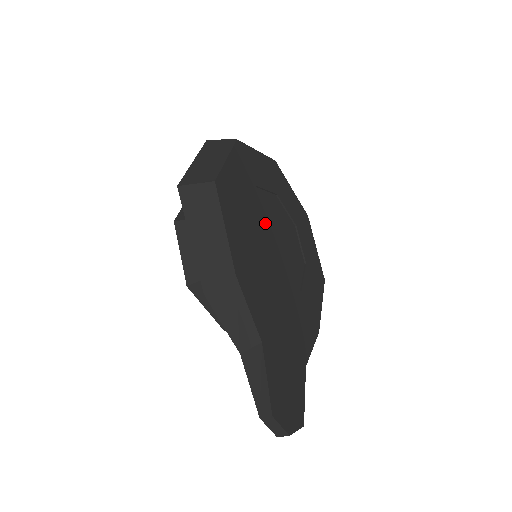
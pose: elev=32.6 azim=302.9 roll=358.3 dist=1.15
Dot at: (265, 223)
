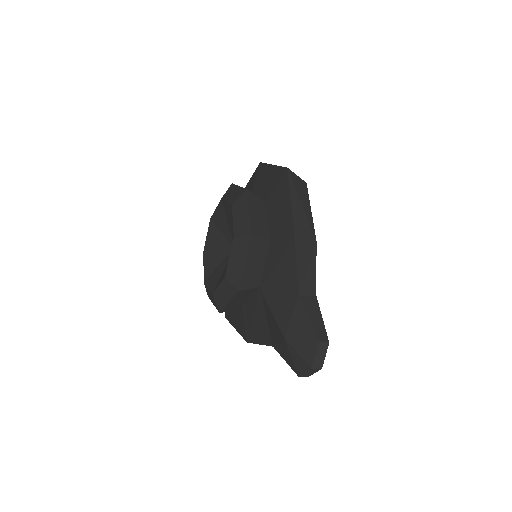
Dot at: occluded
